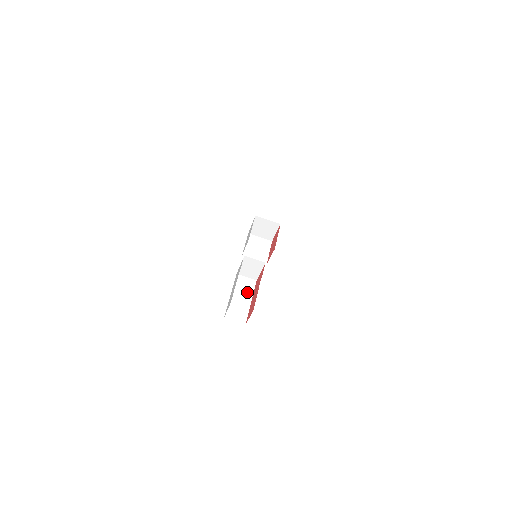
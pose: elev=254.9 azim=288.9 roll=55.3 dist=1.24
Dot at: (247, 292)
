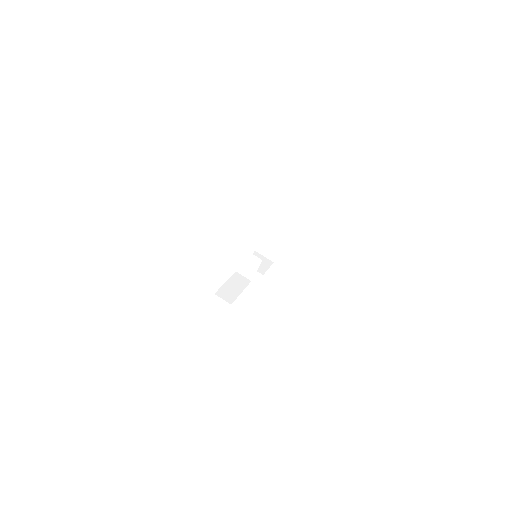
Dot at: (240, 285)
